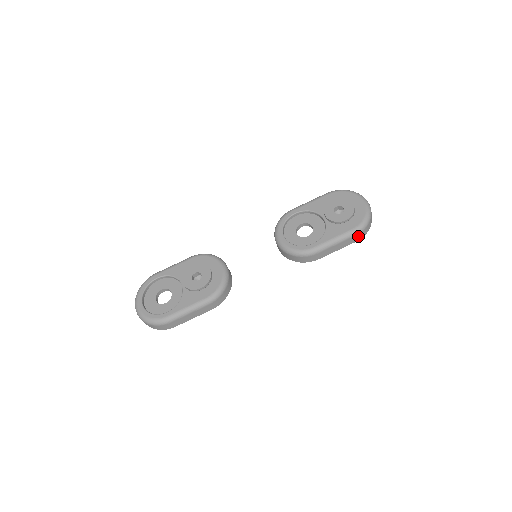
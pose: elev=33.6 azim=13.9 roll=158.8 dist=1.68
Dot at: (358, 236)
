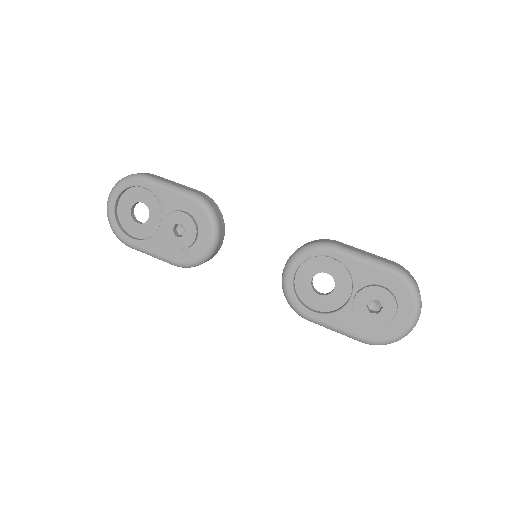
Dot at: occluded
